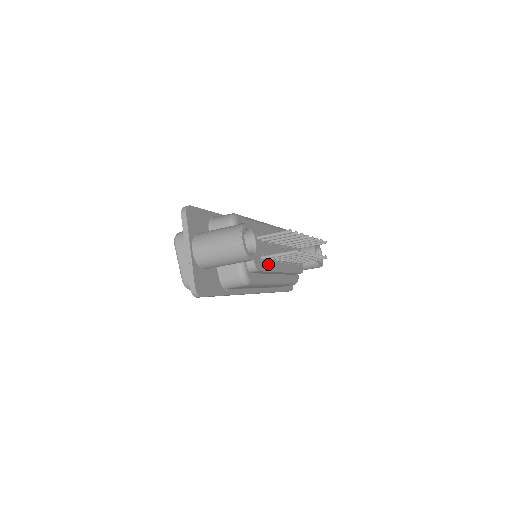
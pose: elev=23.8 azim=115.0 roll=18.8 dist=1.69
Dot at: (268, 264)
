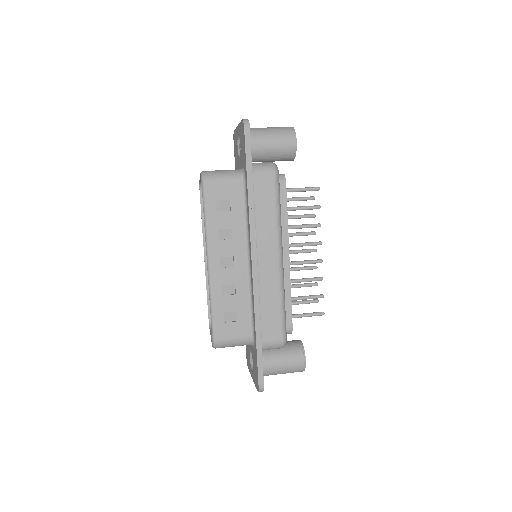
Dot at: occluded
